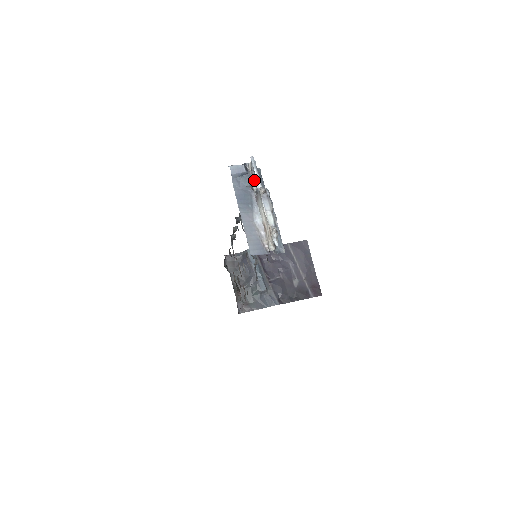
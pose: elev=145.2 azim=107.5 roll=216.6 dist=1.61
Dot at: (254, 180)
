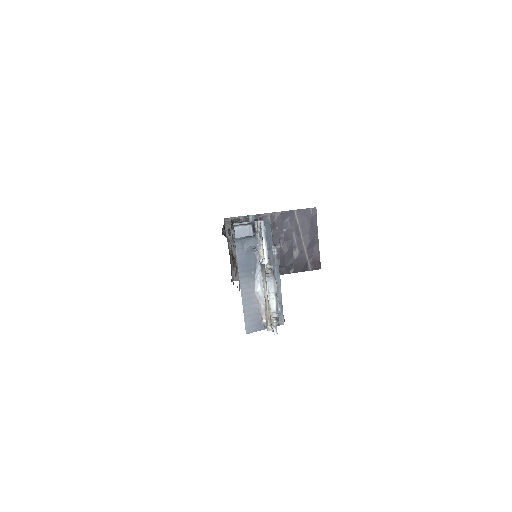
Dot at: (261, 245)
